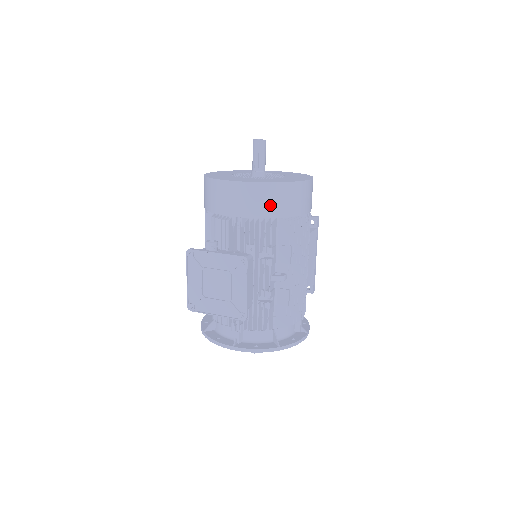
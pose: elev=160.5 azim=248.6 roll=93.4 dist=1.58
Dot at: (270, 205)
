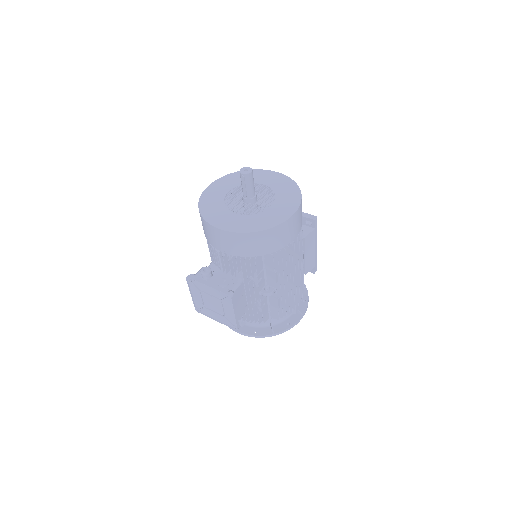
Dot at: (251, 248)
